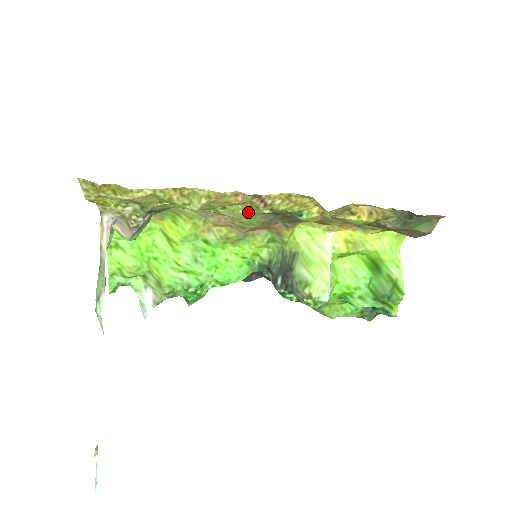
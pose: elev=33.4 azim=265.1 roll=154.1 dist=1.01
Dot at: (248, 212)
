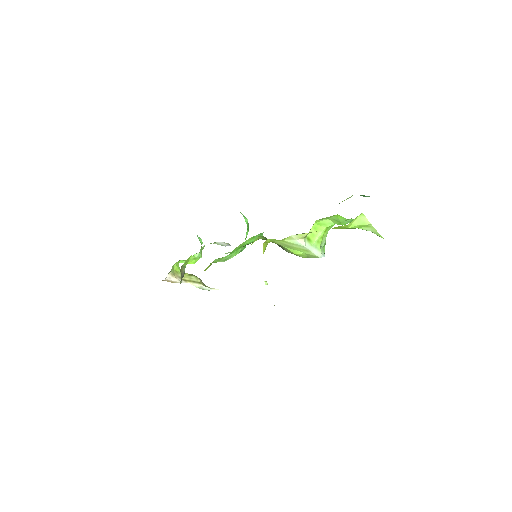
Dot at: occluded
